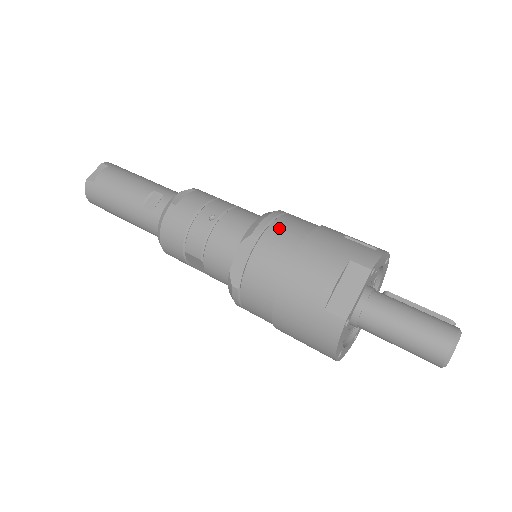
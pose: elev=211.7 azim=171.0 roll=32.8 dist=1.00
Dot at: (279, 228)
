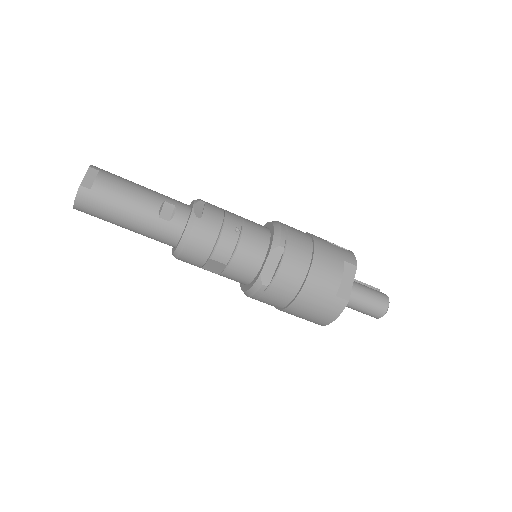
Dot at: (295, 239)
